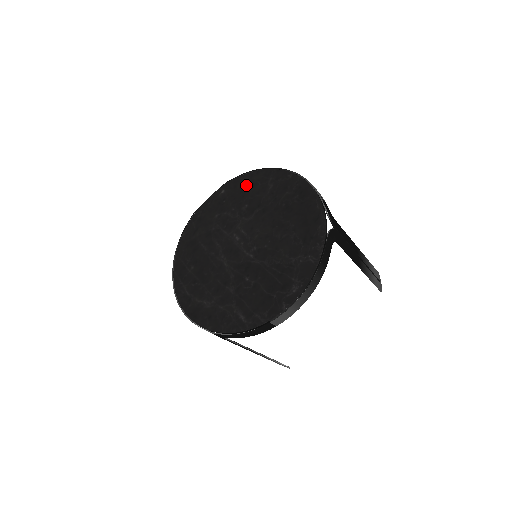
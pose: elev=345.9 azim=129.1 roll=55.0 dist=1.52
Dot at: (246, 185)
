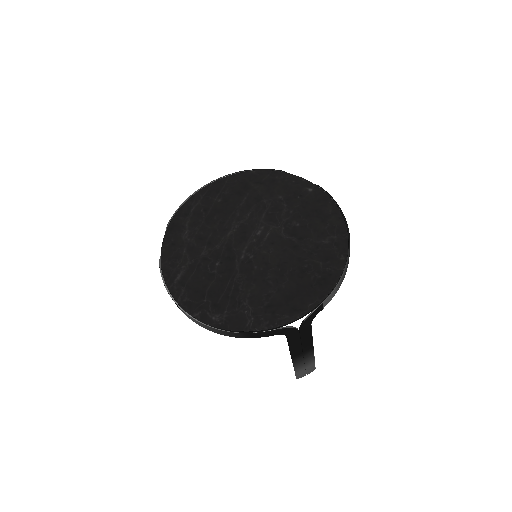
Dot at: (322, 212)
